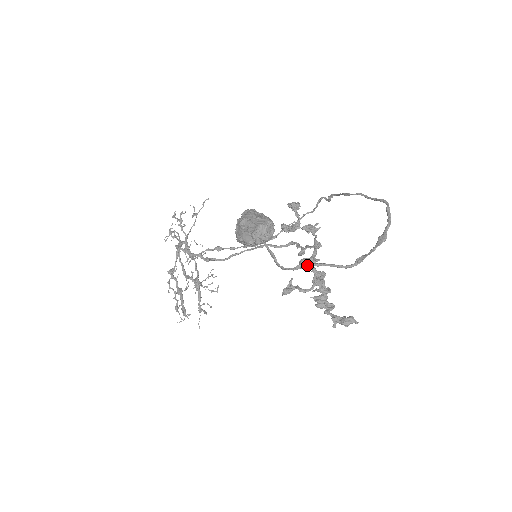
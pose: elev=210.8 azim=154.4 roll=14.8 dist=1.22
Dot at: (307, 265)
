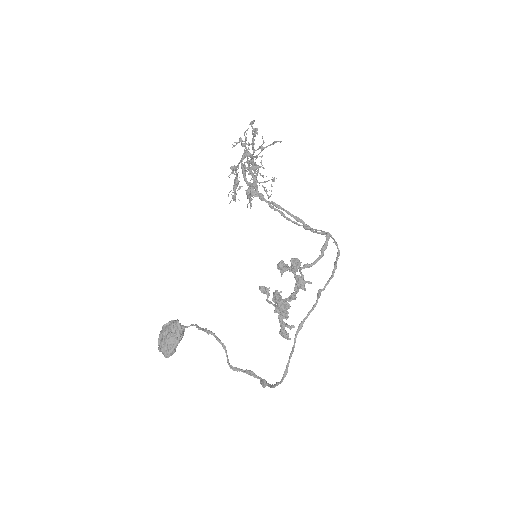
Dot at: (222, 343)
